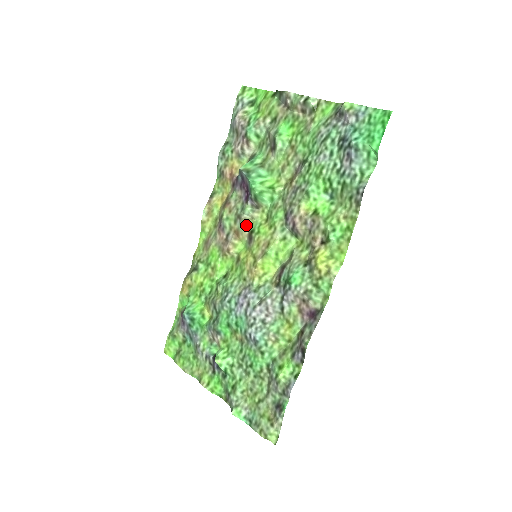
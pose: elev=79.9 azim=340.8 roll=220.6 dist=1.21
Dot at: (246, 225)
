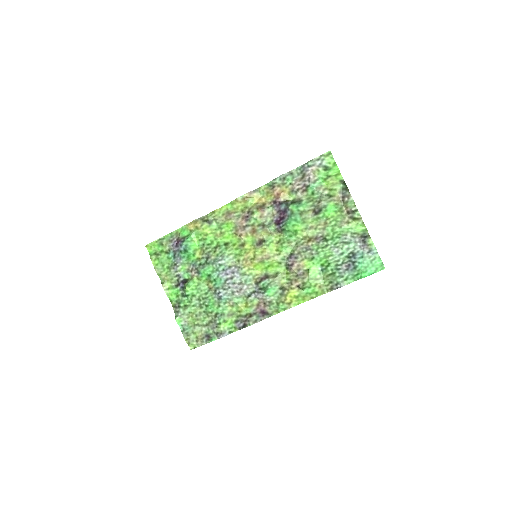
Dot at: (264, 234)
